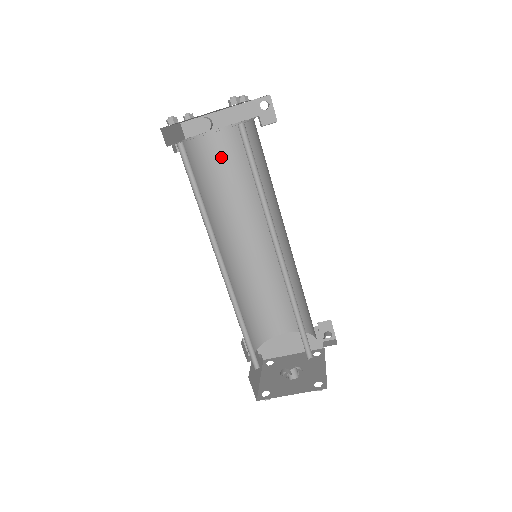
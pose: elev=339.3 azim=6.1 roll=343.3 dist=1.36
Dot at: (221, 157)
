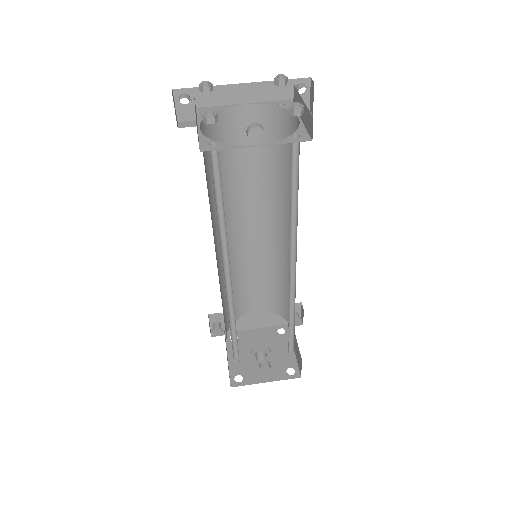
Dot at: (233, 139)
